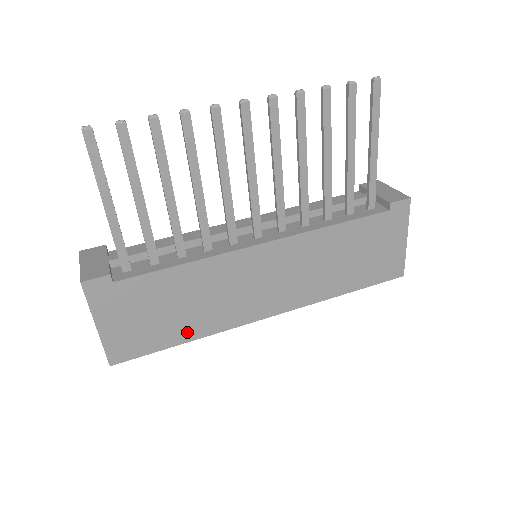
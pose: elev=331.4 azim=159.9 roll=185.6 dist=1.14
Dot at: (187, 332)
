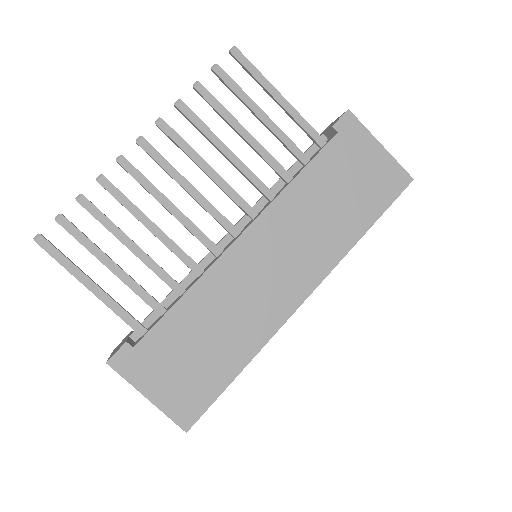
Dot at: (235, 359)
